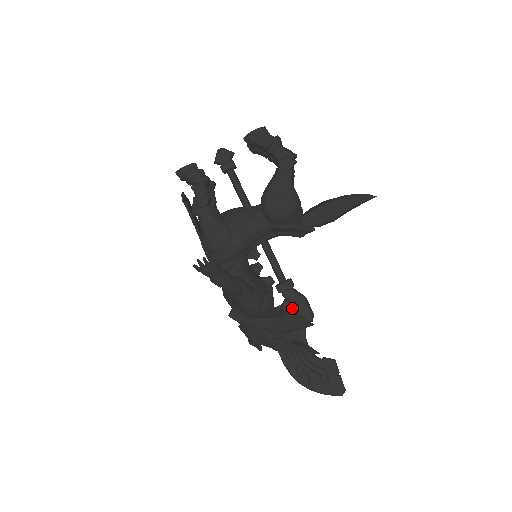
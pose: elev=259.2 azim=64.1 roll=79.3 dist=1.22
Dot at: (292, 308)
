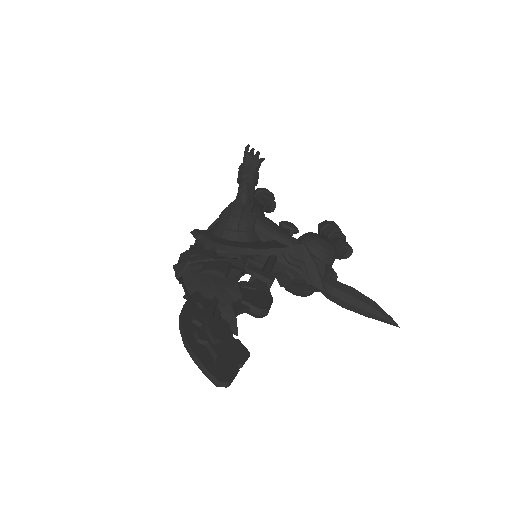
Dot at: (252, 289)
